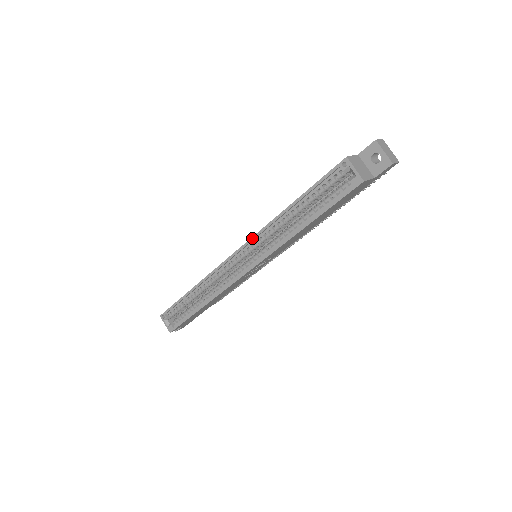
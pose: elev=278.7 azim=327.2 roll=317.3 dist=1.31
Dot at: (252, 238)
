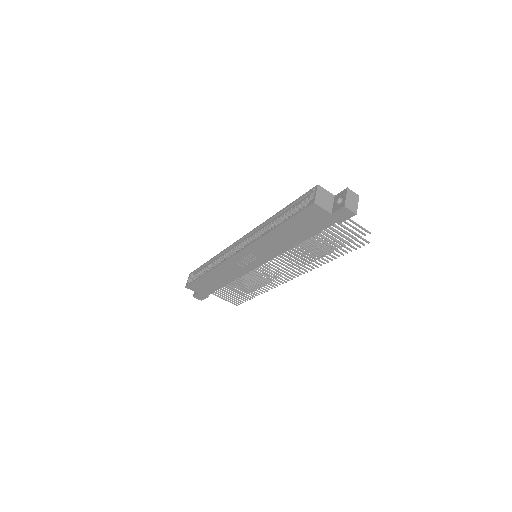
Dot at: (253, 230)
